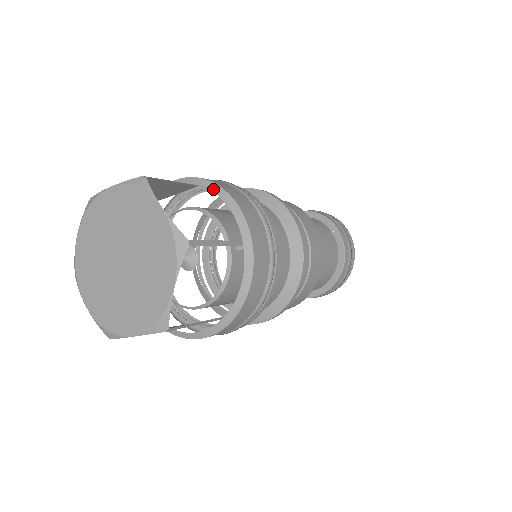
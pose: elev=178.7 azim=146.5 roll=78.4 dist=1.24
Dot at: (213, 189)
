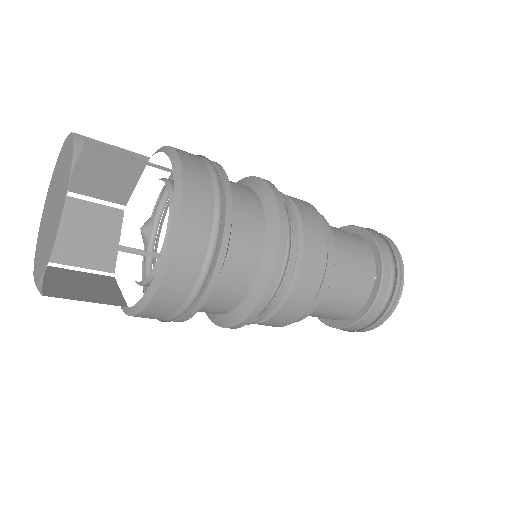
Dot at: (176, 182)
